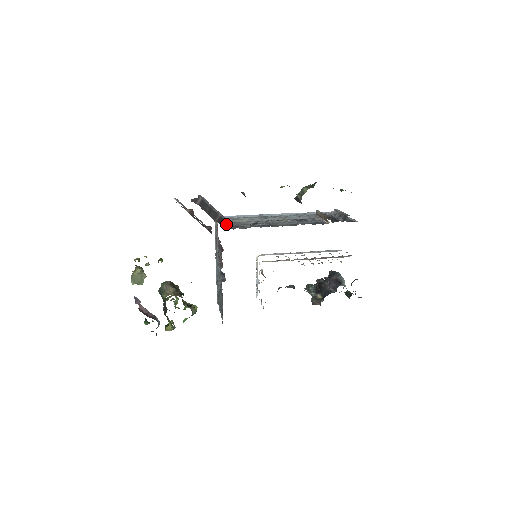
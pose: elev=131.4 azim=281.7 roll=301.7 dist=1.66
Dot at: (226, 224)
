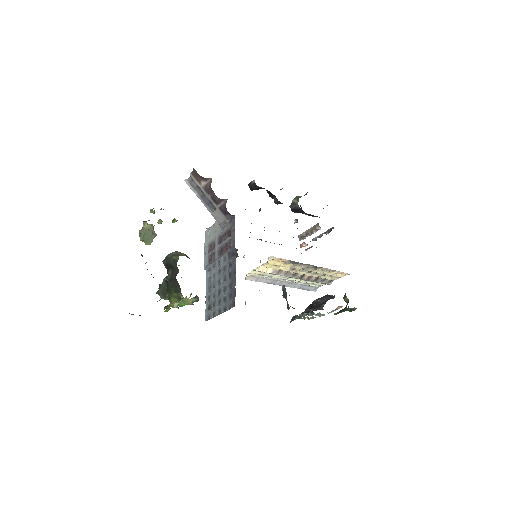
Dot at: occluded
